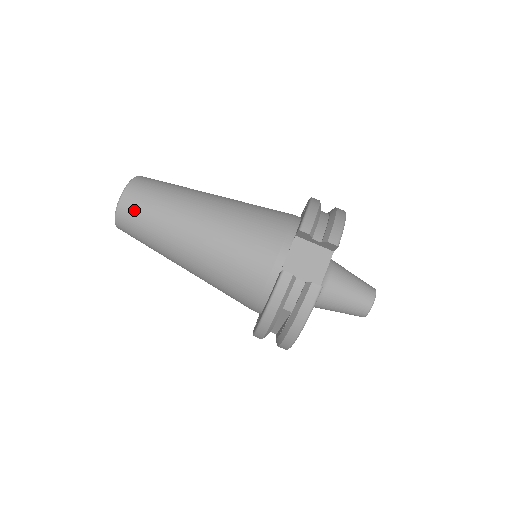
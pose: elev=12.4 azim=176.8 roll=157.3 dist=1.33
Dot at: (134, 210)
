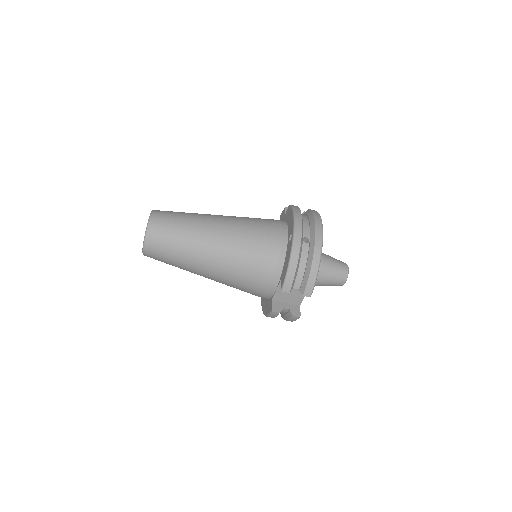
Dot at: (157, 258)
